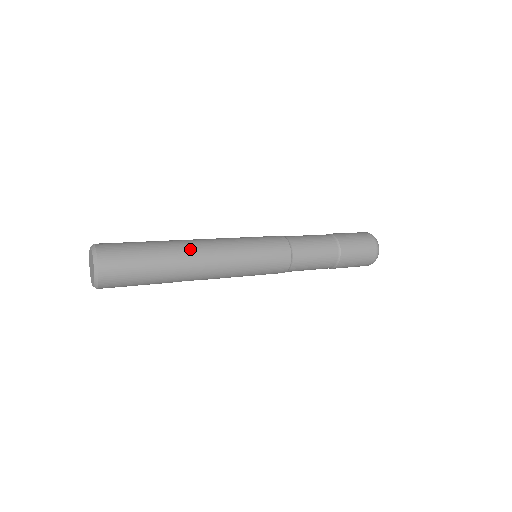
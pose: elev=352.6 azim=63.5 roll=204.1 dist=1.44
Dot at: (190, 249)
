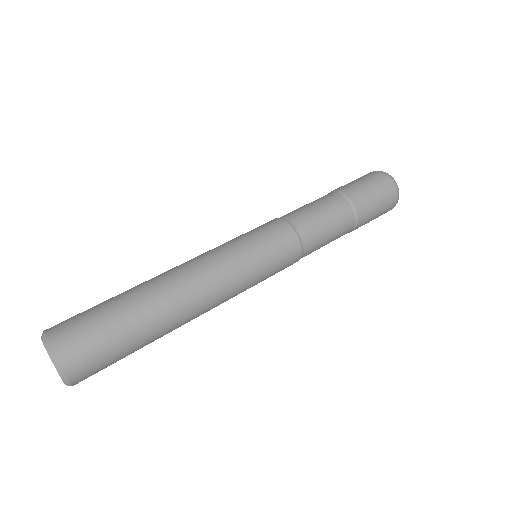
Dot at: (185, 317)
